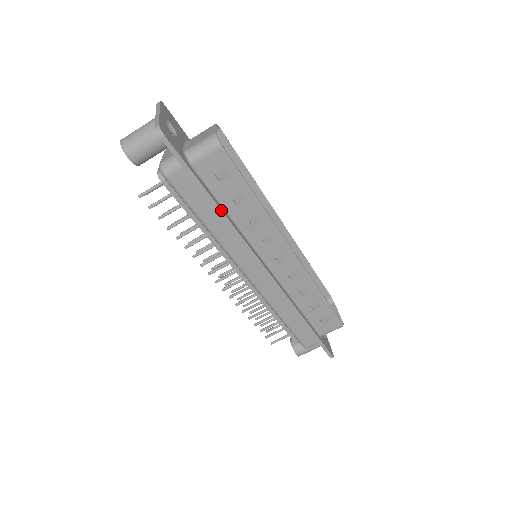
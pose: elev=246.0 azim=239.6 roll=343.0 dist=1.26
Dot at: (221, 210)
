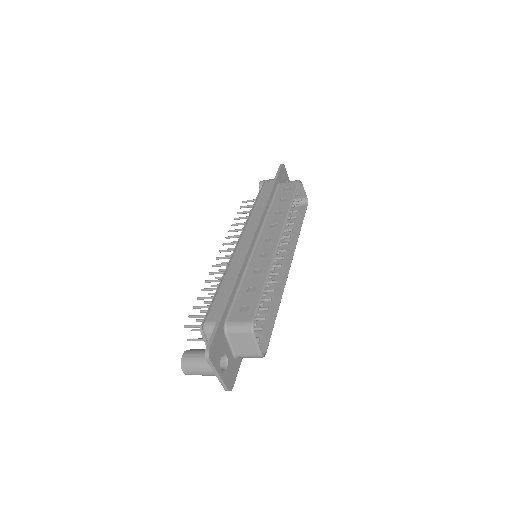
Dot at: occluded
